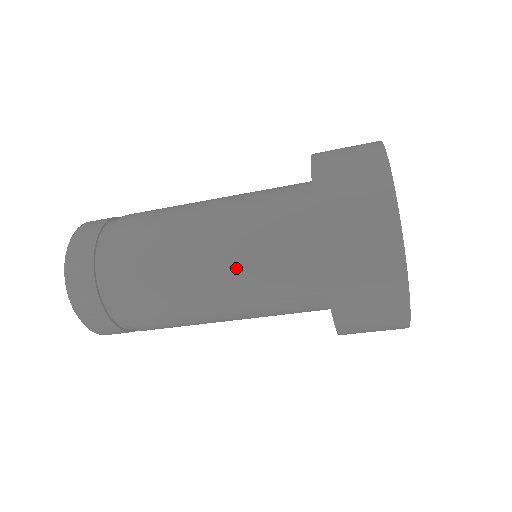
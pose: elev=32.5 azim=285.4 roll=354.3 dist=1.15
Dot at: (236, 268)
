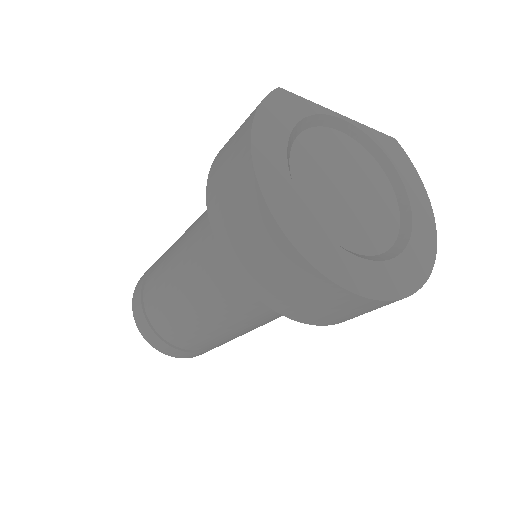
Dot at: (206, 286)
